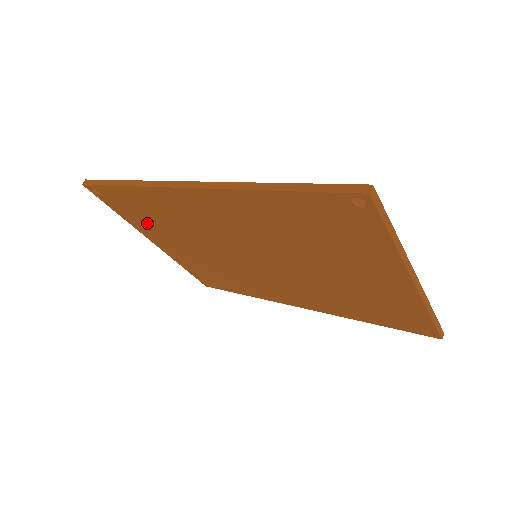
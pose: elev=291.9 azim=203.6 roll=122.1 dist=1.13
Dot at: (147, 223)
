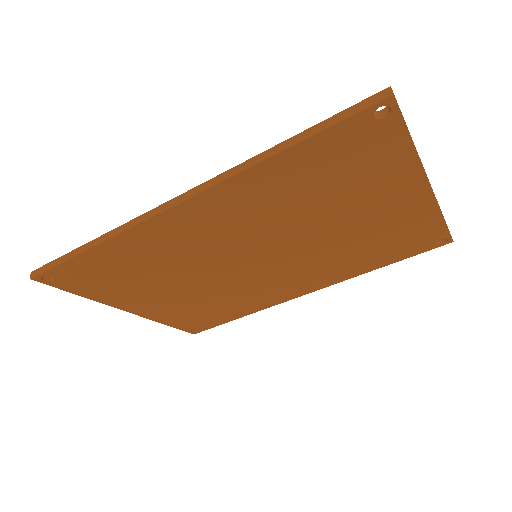
Dot at: (120, 287)
